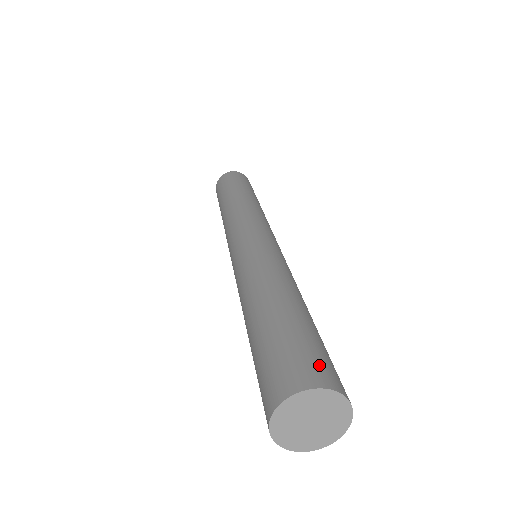
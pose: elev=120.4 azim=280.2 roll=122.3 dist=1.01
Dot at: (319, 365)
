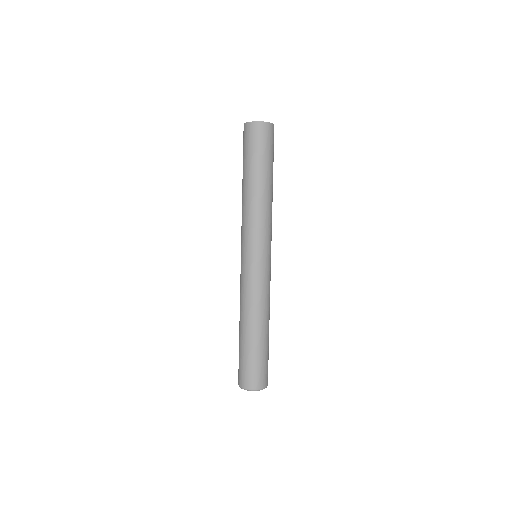
Dot at: occluded
